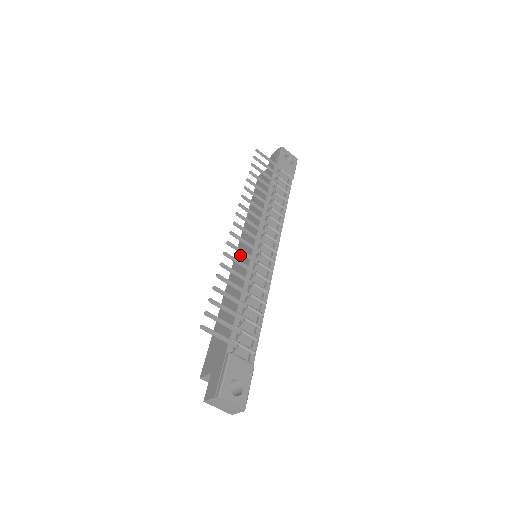
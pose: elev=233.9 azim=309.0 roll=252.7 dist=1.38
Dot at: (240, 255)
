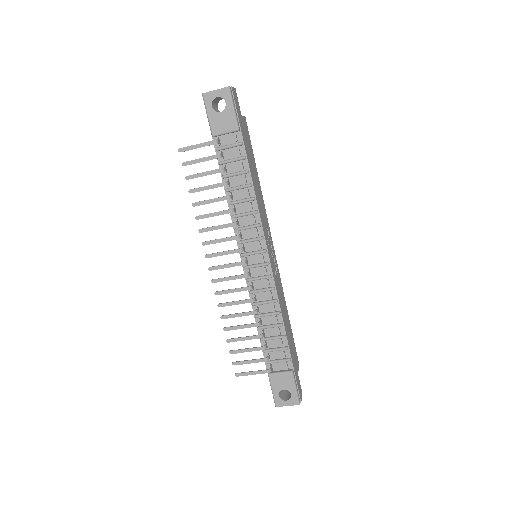
Dot at: occluded
